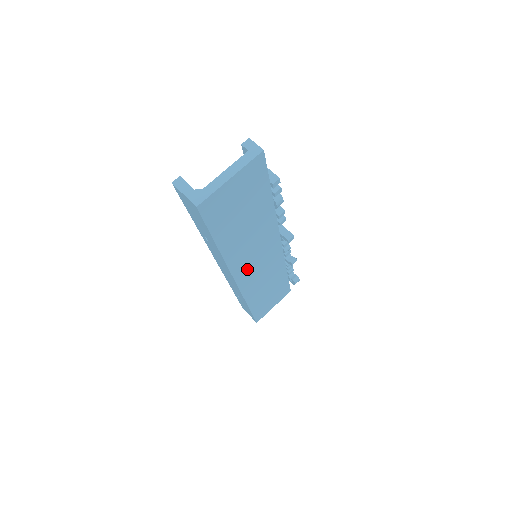
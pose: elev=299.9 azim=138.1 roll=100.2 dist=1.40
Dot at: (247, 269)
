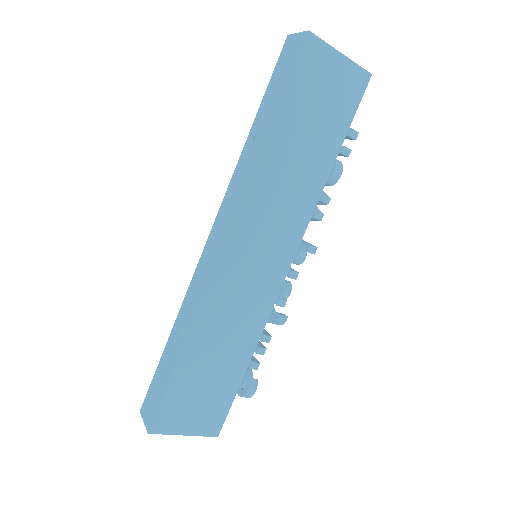
Dot at: (246, 241)
